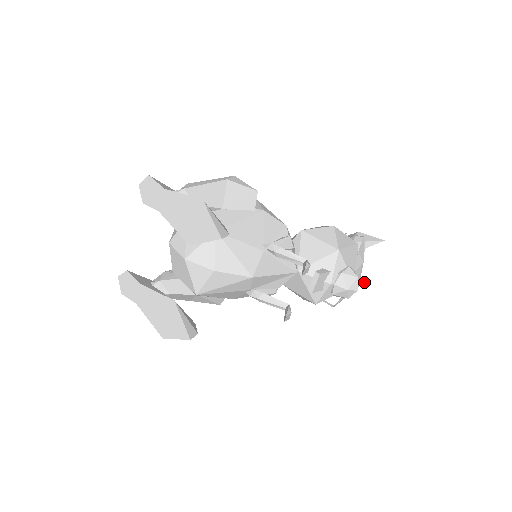
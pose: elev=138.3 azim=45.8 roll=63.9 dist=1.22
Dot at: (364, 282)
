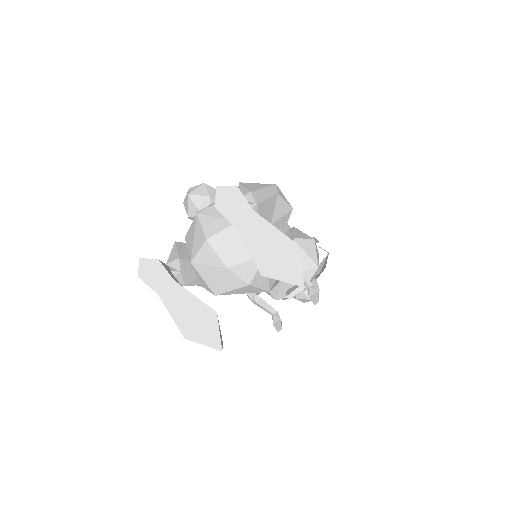
Dot at: occluded
